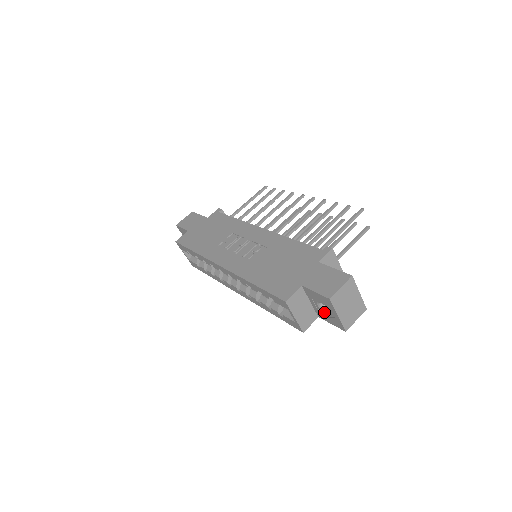
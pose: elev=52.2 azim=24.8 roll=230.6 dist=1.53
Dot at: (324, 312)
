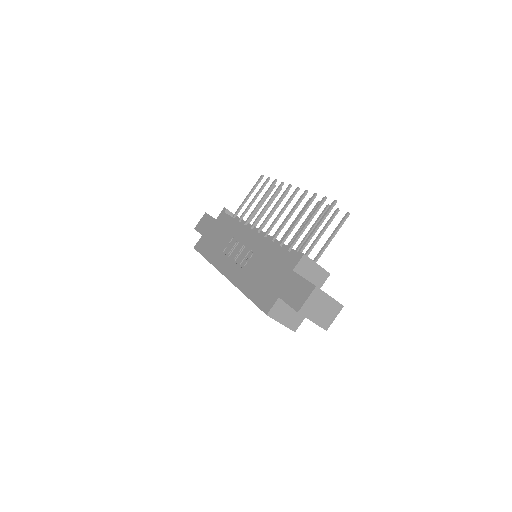
Dot at: occluded
